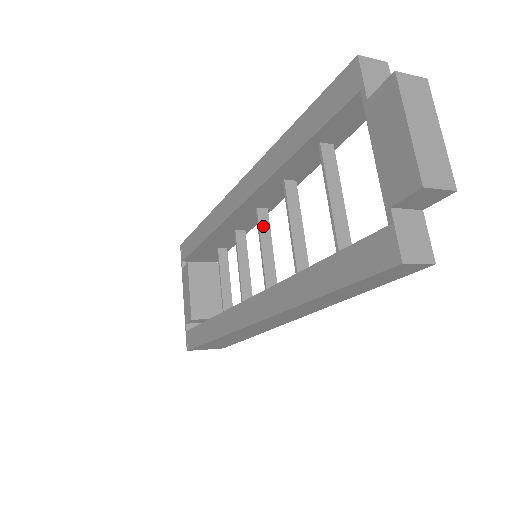
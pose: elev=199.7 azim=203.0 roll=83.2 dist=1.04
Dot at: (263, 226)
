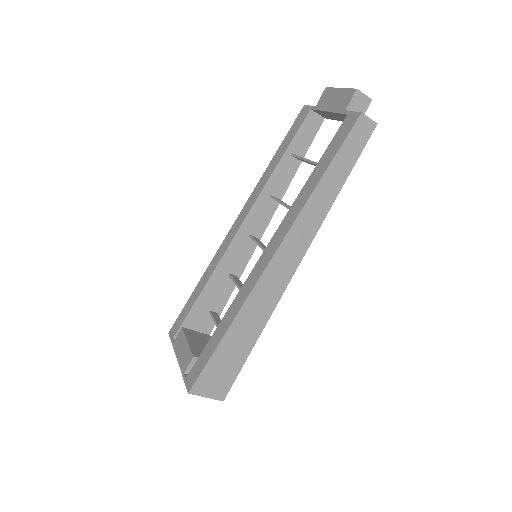
Dot at: (257, 240)
